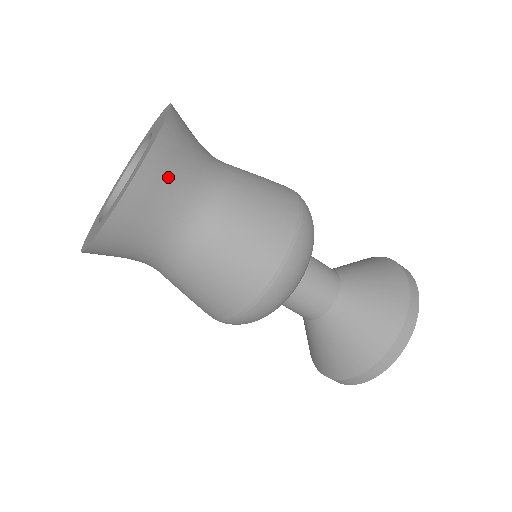
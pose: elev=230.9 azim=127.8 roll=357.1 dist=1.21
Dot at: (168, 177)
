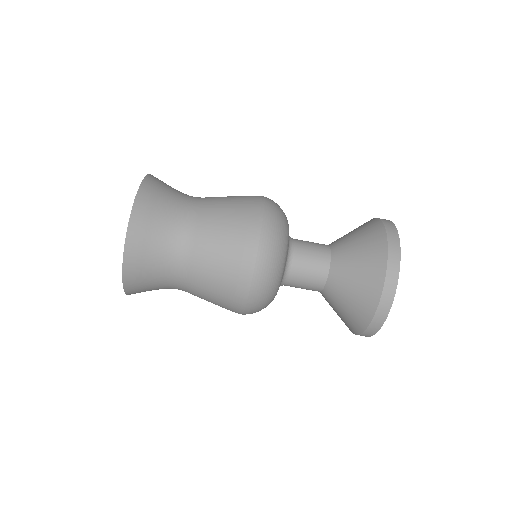
Dot at: (147, 249)
